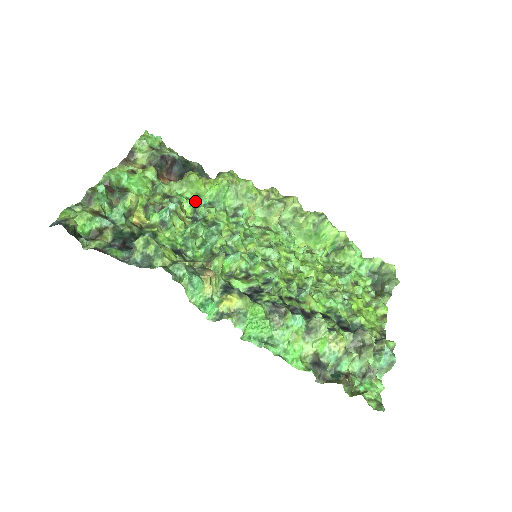
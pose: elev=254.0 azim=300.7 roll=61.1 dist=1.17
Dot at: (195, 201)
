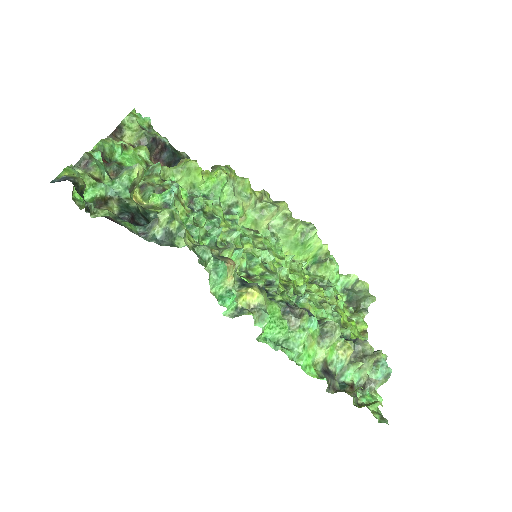
Dot at: (188, 192)
